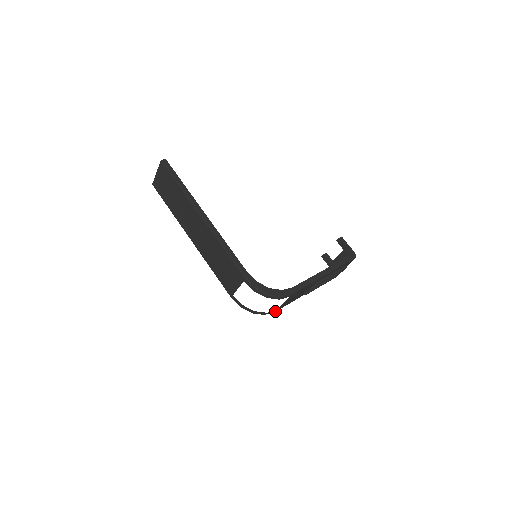
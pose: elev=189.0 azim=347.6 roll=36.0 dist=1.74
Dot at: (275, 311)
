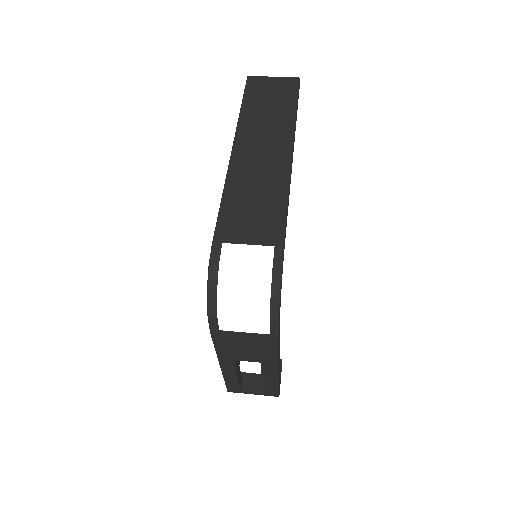
Dot at: (211, 329)
